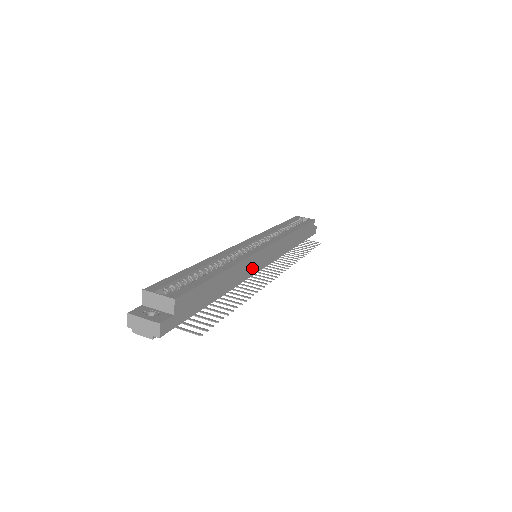
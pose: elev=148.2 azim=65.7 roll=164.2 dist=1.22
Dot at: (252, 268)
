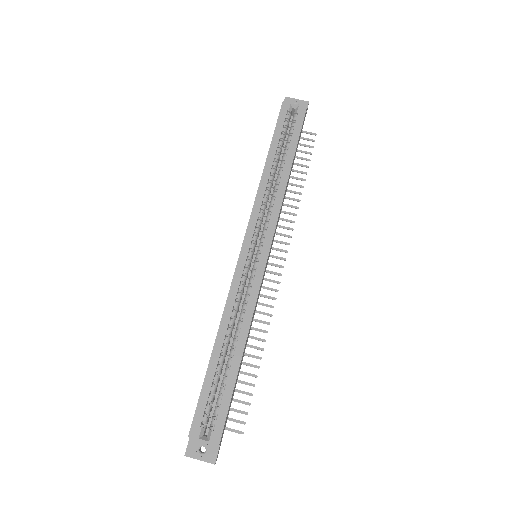
Dot at: occluded
